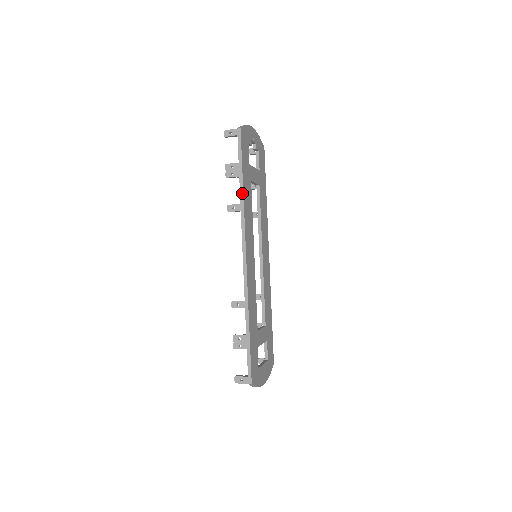
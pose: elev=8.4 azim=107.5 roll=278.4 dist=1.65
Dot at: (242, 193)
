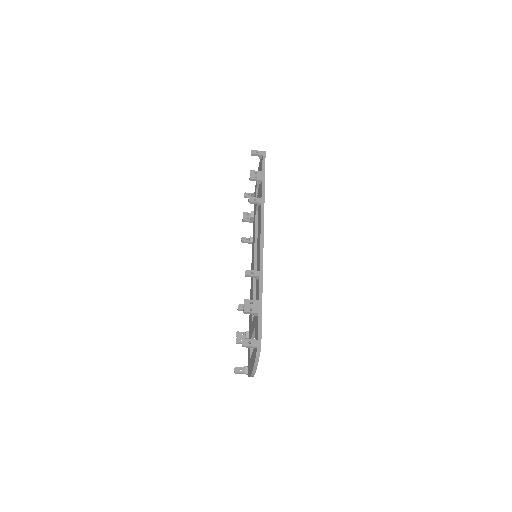
Dot at: (264, 191)
